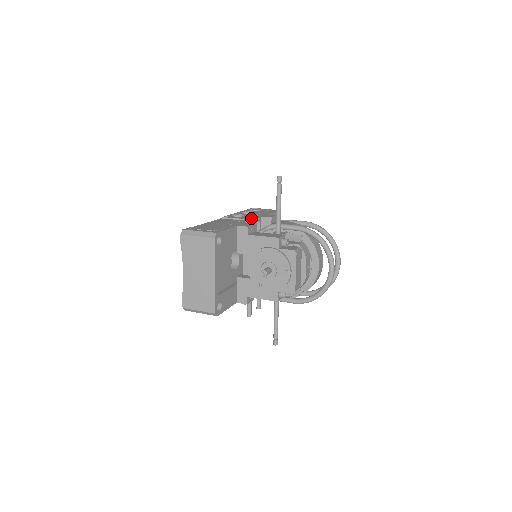
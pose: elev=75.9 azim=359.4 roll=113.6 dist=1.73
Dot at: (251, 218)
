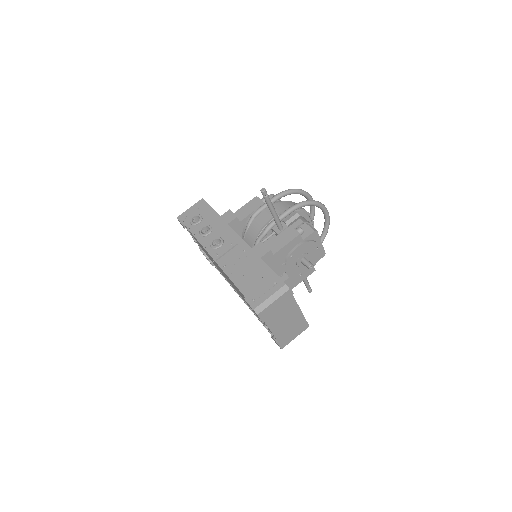
Dot at: (231, 235)
